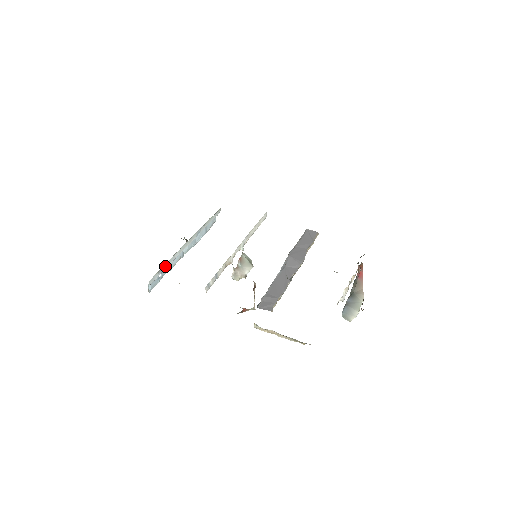
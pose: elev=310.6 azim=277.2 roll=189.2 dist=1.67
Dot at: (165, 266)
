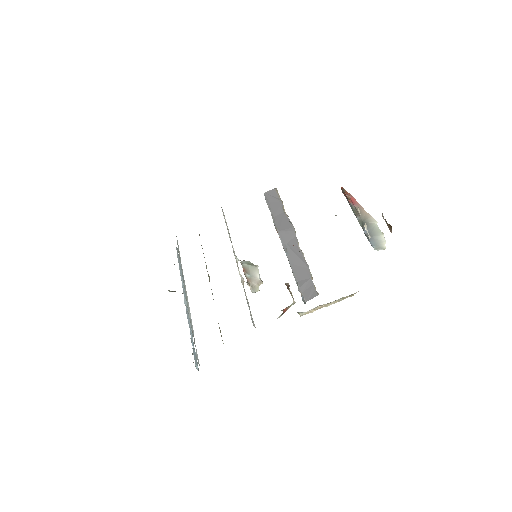
Dot at: (193, 336)
